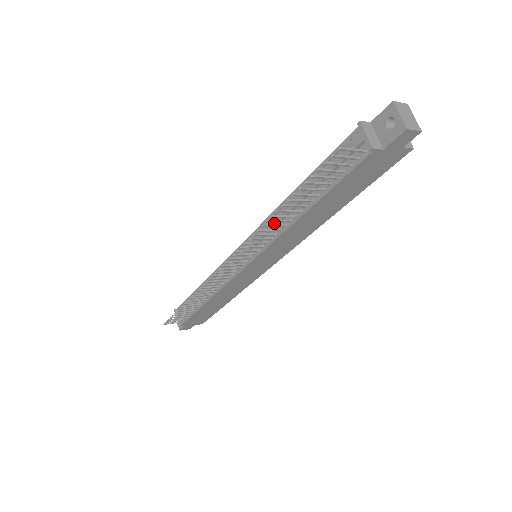
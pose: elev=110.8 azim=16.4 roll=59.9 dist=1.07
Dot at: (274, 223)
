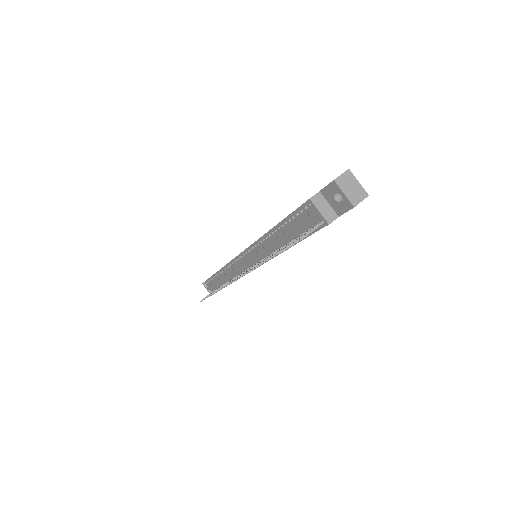
Dot at: (263, 251)
